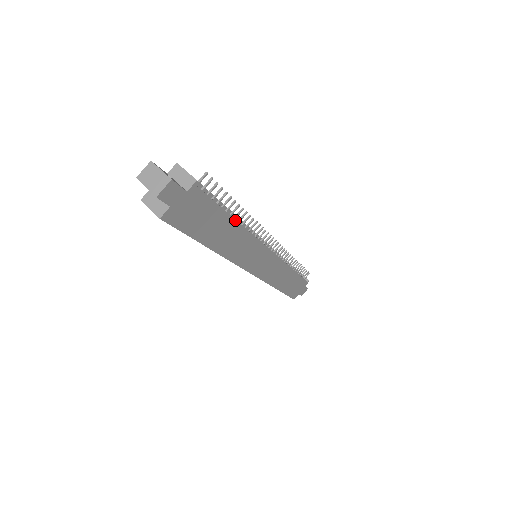
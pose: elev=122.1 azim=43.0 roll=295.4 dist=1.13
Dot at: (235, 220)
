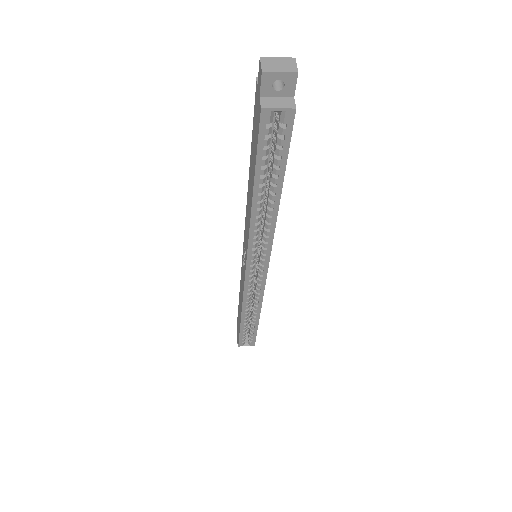
Dot at: occluded
